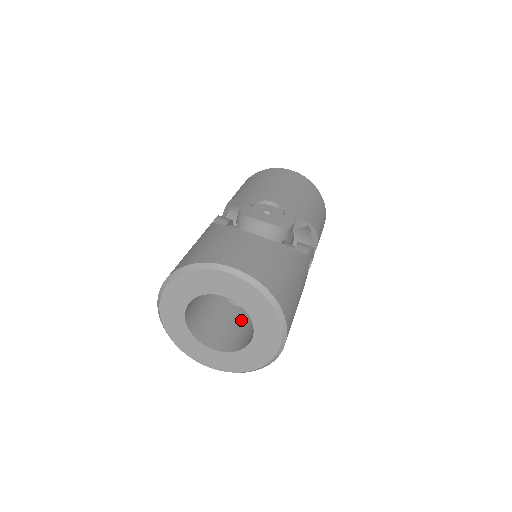
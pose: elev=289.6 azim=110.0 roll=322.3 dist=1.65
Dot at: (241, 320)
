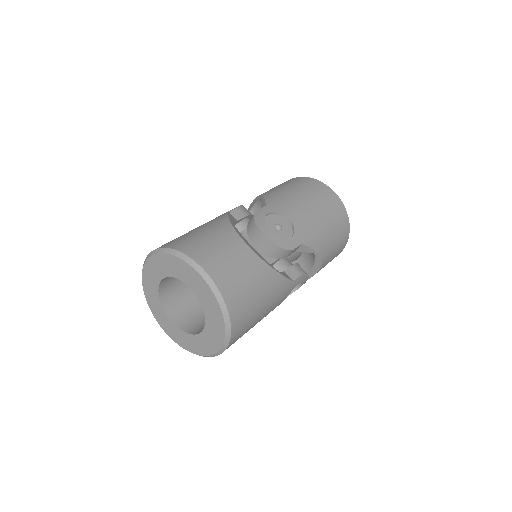
Dot at: occluded
